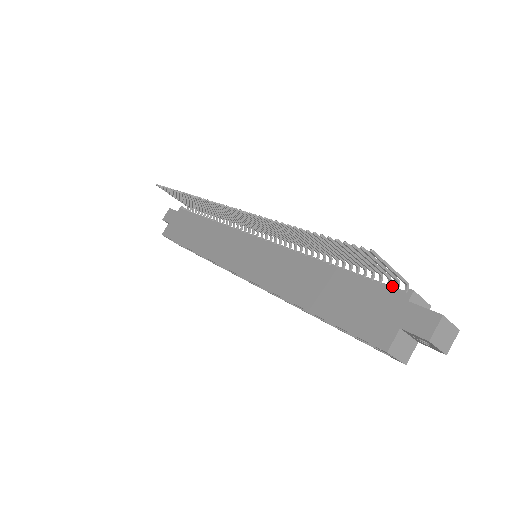
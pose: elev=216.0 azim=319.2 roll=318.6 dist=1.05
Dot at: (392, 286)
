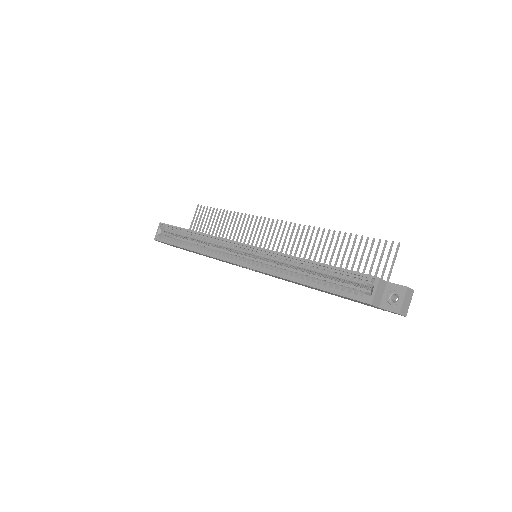
Dot at: occluded
